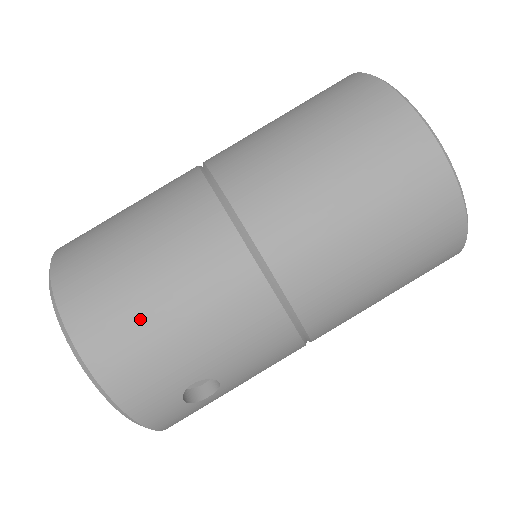
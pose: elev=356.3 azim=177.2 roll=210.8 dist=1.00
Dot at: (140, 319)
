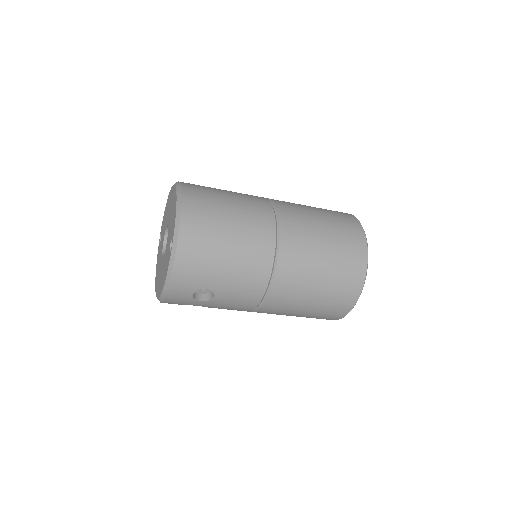
Dot at: (214, 246)
